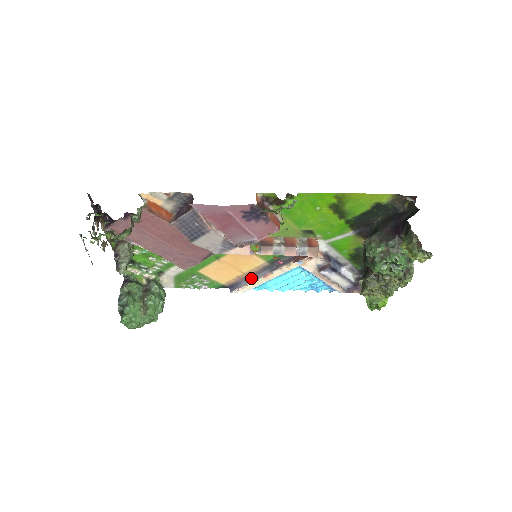
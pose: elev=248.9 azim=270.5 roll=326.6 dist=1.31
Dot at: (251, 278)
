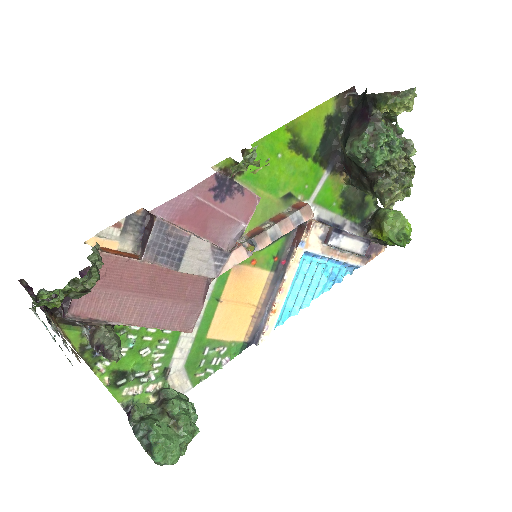
Dot at: (267, 309)
